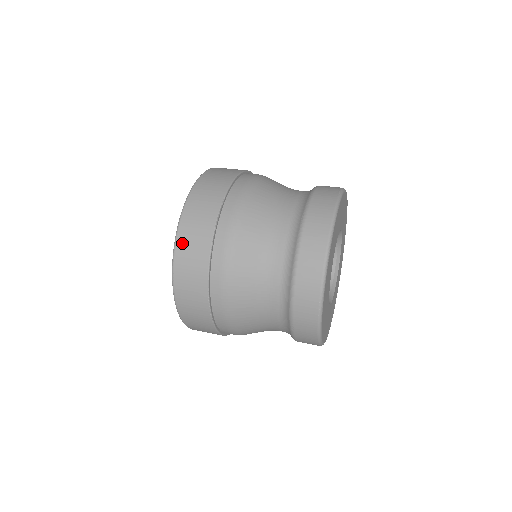
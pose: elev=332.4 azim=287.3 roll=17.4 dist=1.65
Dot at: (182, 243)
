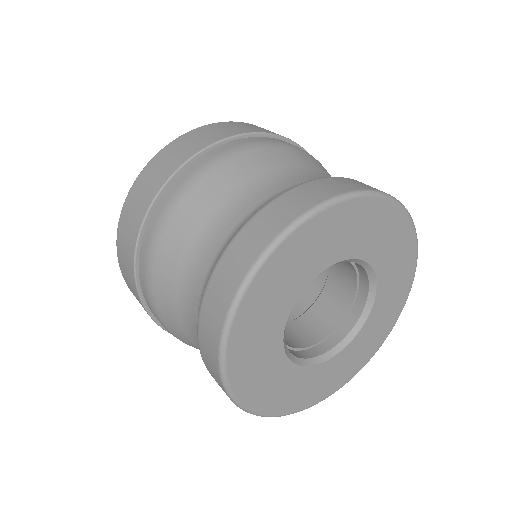
Dot at: (191, 134)
